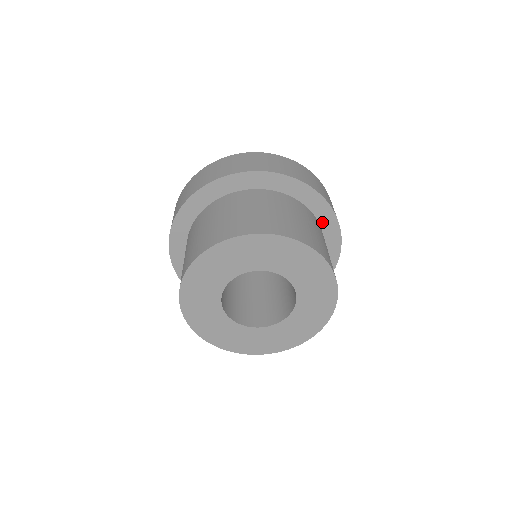
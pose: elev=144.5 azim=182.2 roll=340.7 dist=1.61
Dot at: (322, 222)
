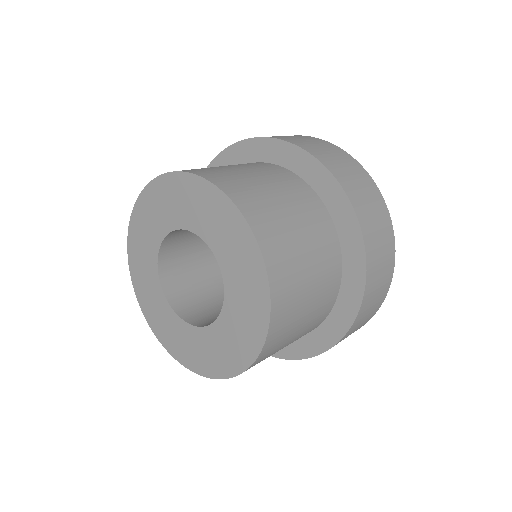
Dot at: (314, 183)
